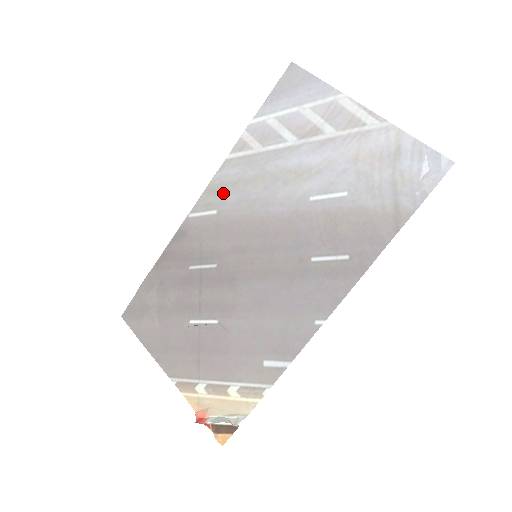
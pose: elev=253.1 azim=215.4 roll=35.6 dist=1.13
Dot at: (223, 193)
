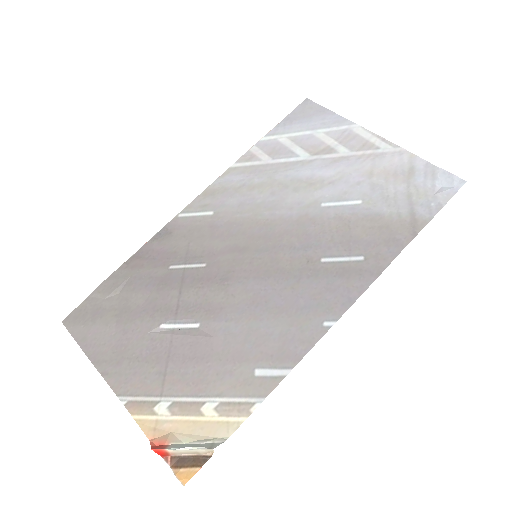
Dot at: (223, 196)
